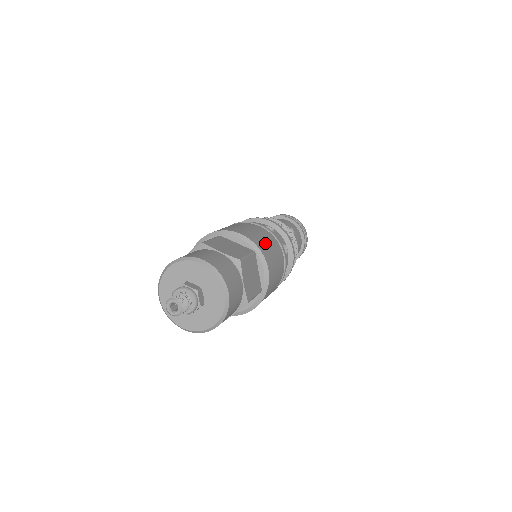
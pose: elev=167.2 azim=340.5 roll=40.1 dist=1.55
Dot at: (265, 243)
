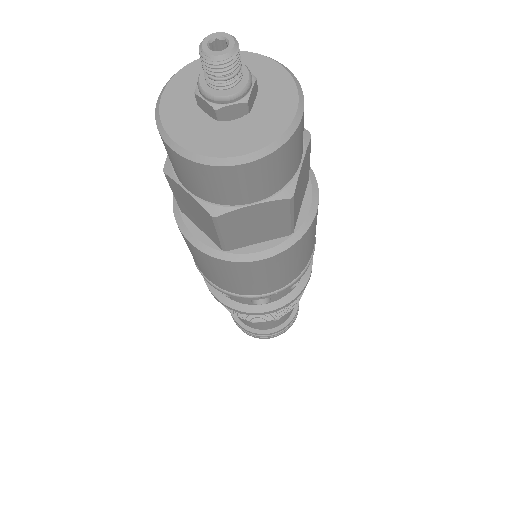
Dot at: occluded
